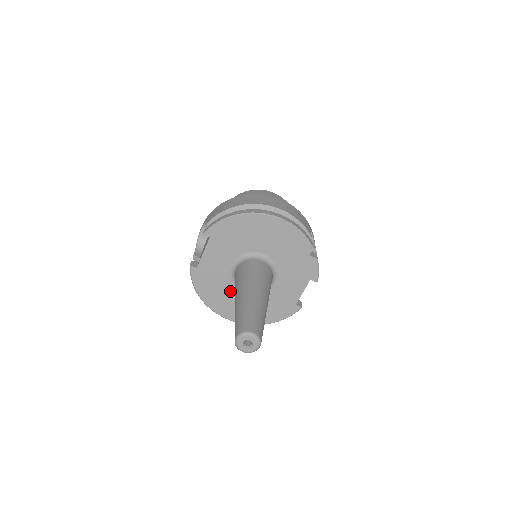
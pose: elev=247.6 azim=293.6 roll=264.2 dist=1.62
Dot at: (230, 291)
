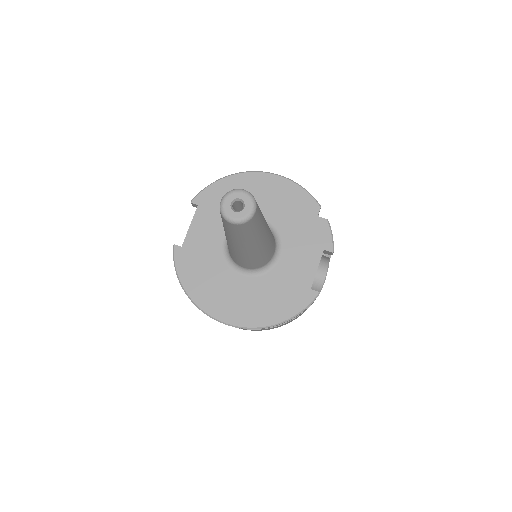
Dot at: (223, 276)
